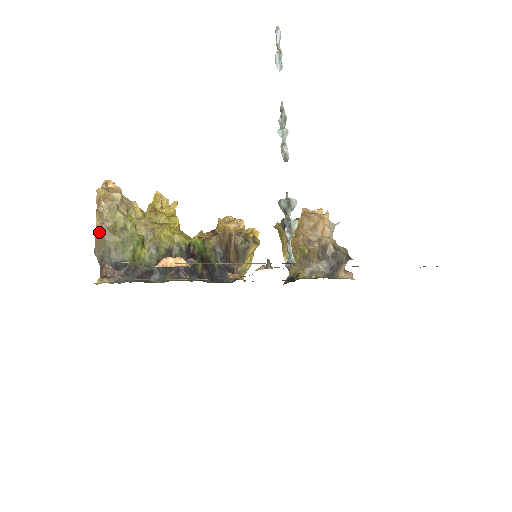
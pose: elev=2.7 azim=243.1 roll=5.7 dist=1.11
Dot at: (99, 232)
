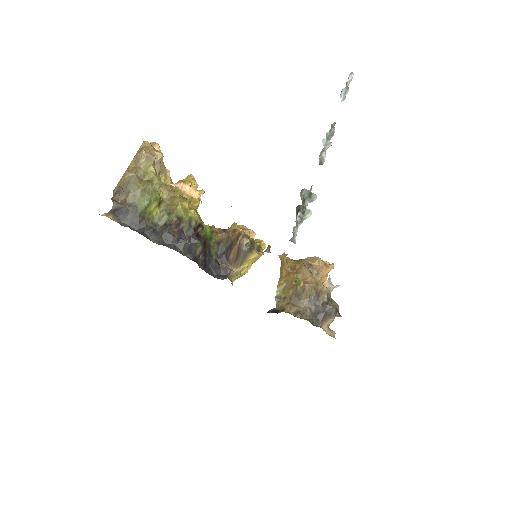
Dot at: (128, 174)
